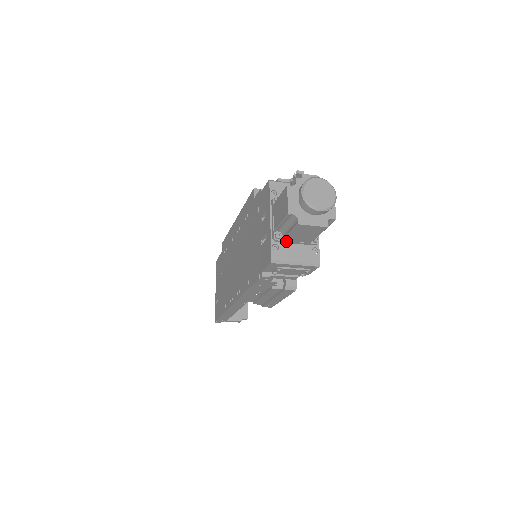
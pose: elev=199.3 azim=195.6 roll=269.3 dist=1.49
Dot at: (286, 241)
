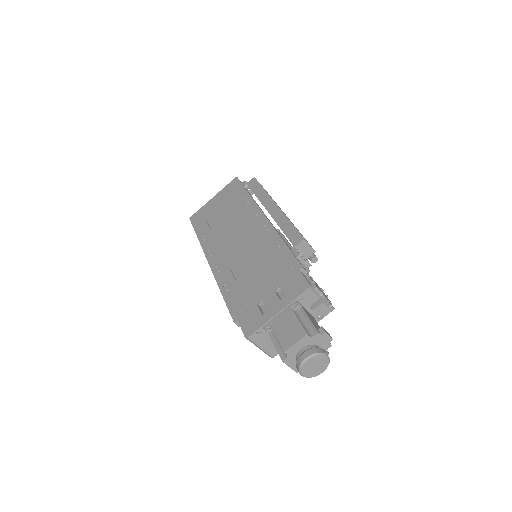
Dot at: (270, 335)
